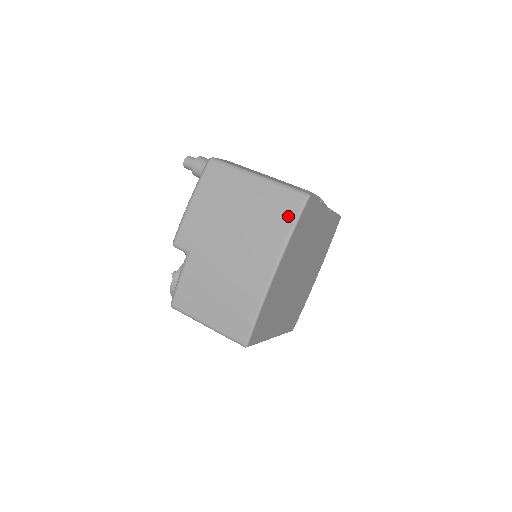
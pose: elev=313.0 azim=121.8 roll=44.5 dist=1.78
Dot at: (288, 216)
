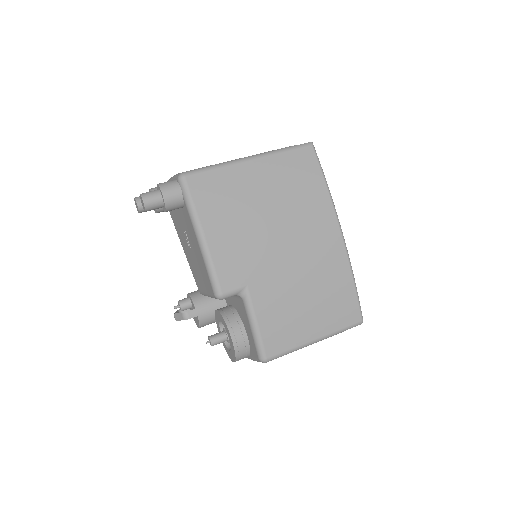
Dot at: (313, 174)
